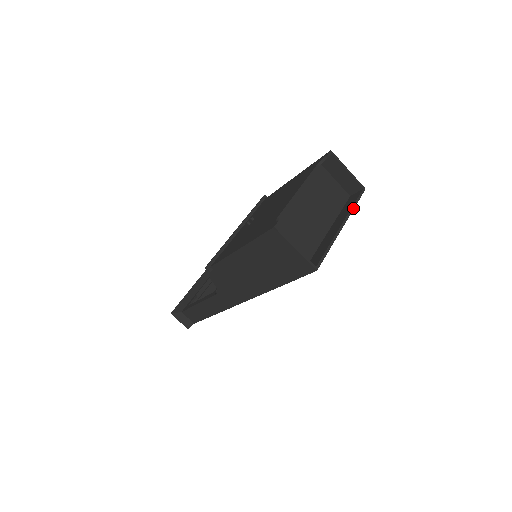
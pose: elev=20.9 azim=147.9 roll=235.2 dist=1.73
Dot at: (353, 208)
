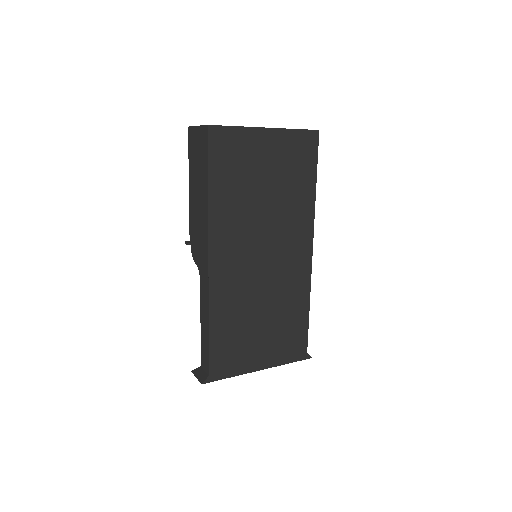
Dot at: (291, 129)
